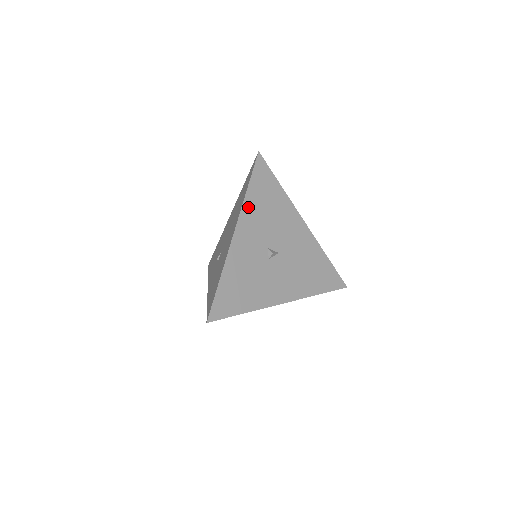
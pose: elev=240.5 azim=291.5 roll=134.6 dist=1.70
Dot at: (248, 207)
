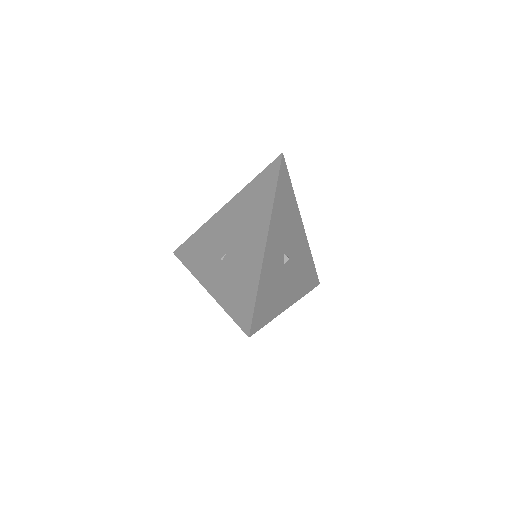
Dot at: (275, 213)
